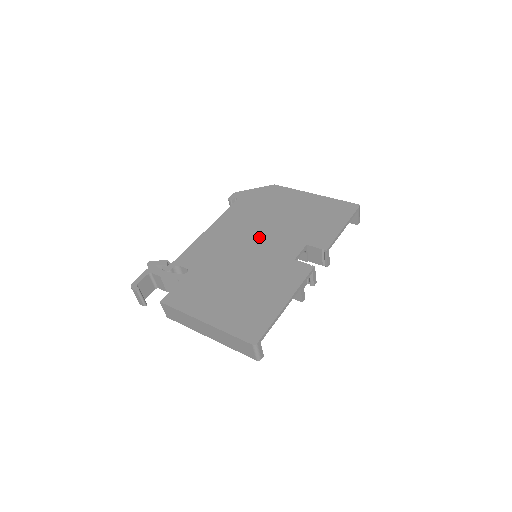
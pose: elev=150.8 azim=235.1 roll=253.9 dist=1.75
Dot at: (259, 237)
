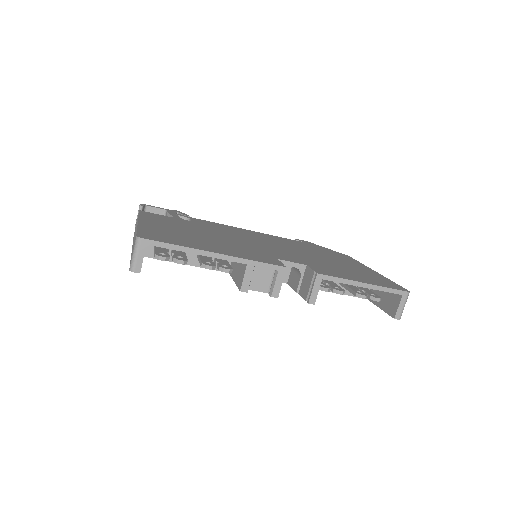
Dot at: (276, 246)
